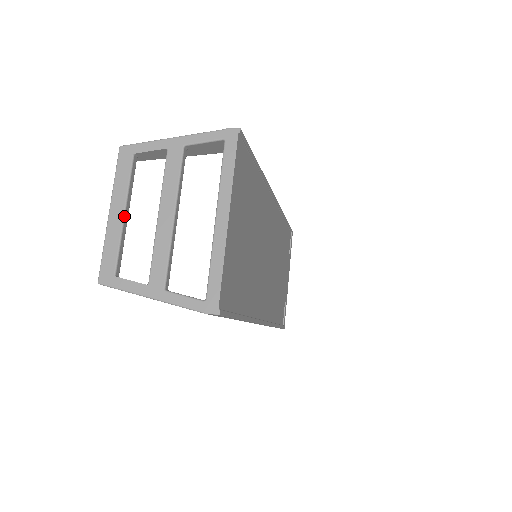
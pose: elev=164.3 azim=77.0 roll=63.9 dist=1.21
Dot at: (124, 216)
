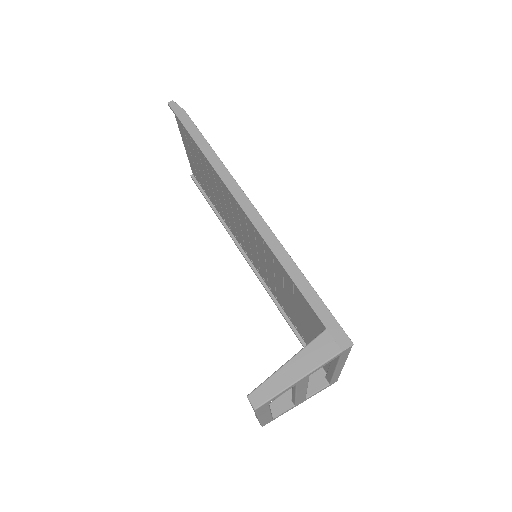
Dot at: occluded
